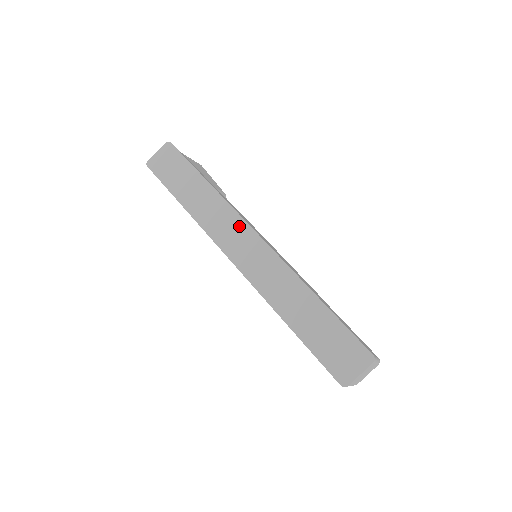
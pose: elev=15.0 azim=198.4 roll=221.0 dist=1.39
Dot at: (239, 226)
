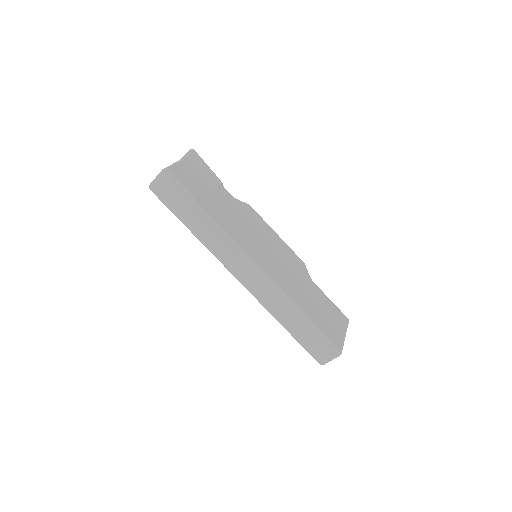
Dot at: (241, 256)
